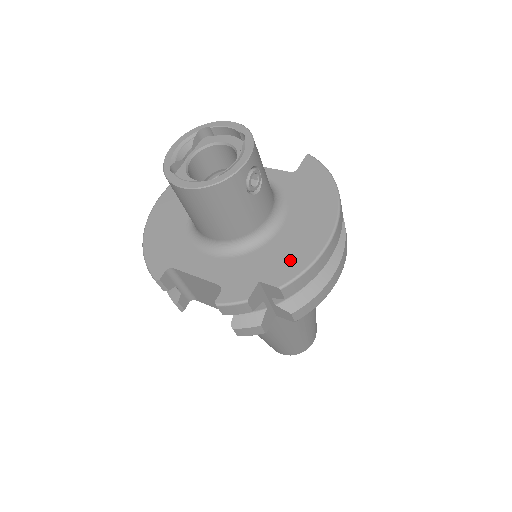
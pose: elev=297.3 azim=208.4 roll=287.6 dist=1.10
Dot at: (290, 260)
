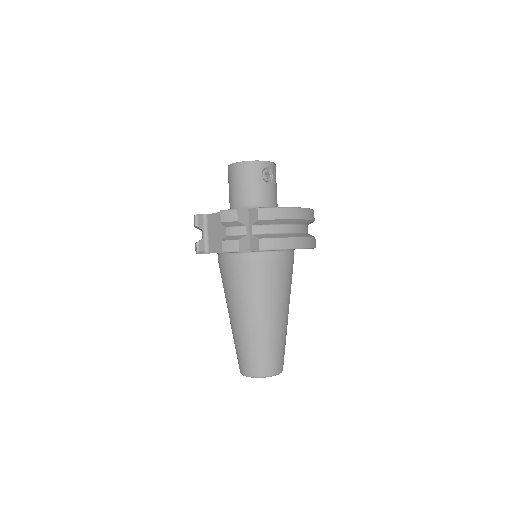
Dot at: occluded
